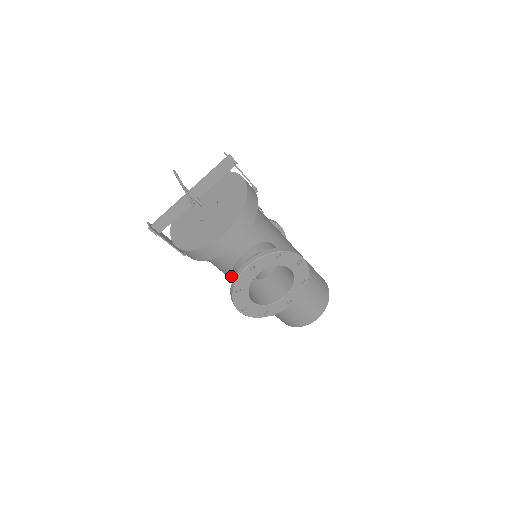
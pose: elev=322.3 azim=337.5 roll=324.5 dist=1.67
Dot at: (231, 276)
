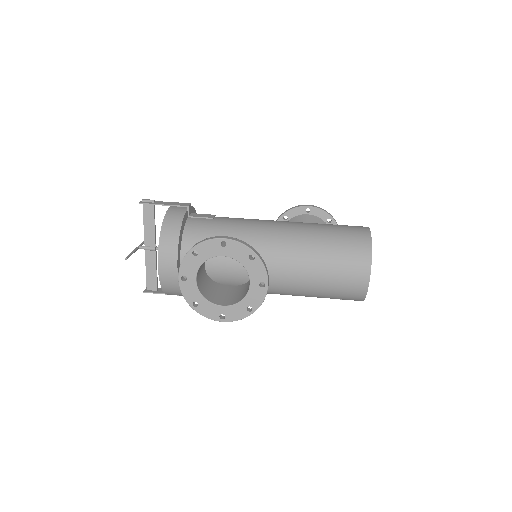
Dot at: occluded
